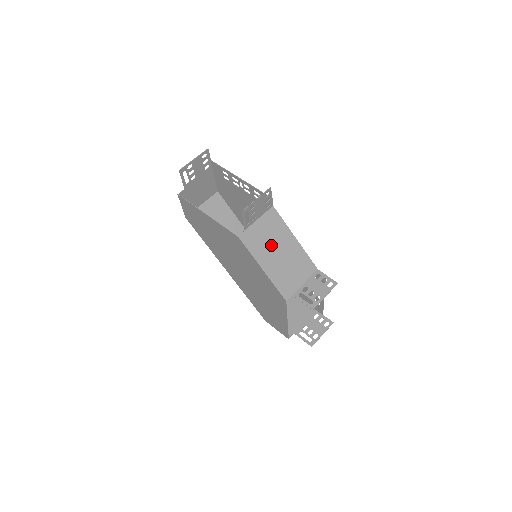
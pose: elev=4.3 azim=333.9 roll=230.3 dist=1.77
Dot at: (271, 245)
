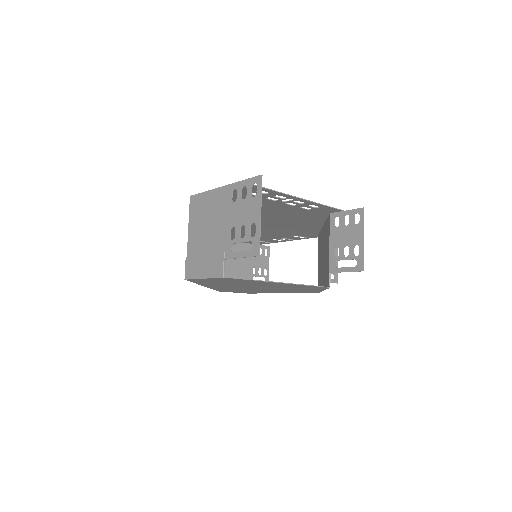
Dot at: occluded
